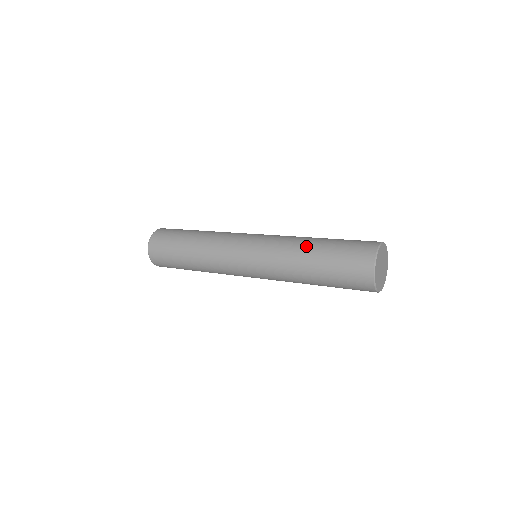
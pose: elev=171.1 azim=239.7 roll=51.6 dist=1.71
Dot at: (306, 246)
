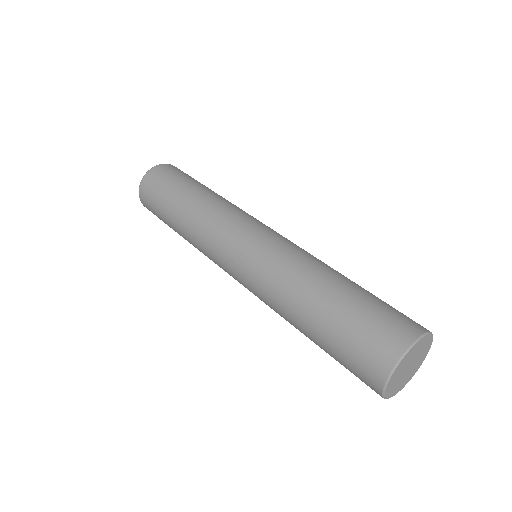
Dot at: (319, 280)
